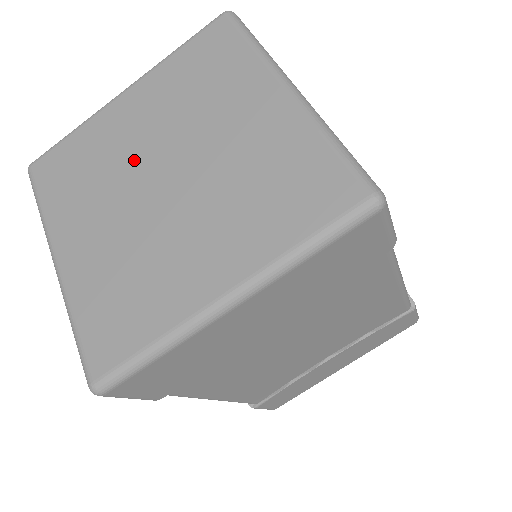
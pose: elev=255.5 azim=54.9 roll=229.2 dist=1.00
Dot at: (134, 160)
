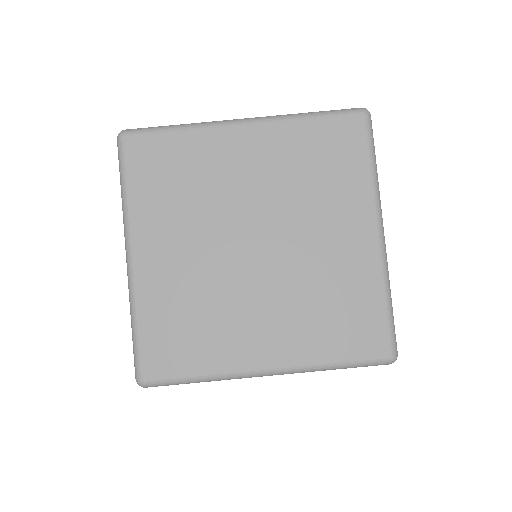
Dot at: (233, 207)
